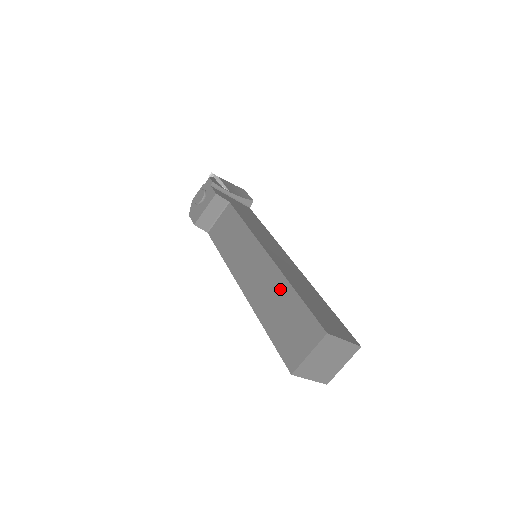
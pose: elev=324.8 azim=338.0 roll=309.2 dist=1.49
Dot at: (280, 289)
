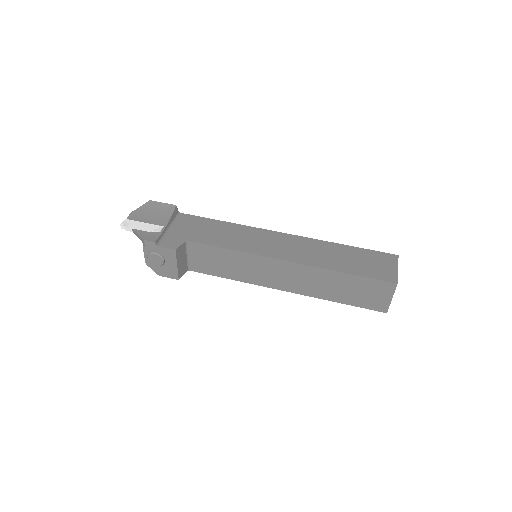
Dot at: (327, 277)
